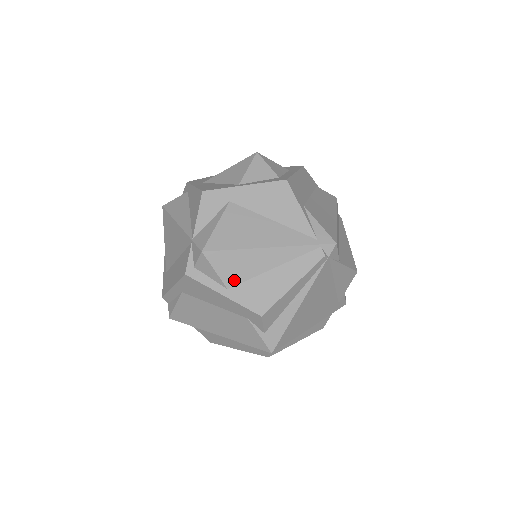
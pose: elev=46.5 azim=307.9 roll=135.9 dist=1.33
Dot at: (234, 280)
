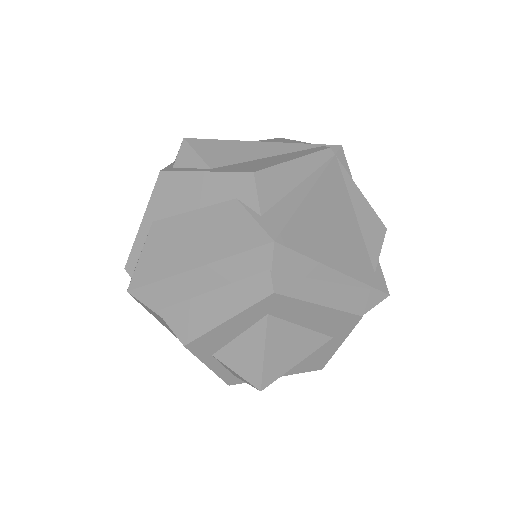
Dot at: (220, 162)
